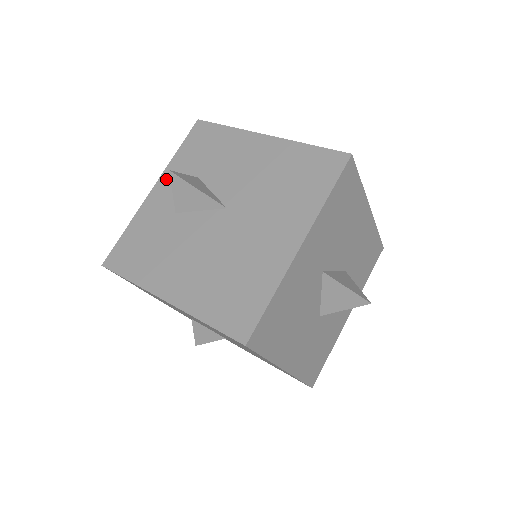
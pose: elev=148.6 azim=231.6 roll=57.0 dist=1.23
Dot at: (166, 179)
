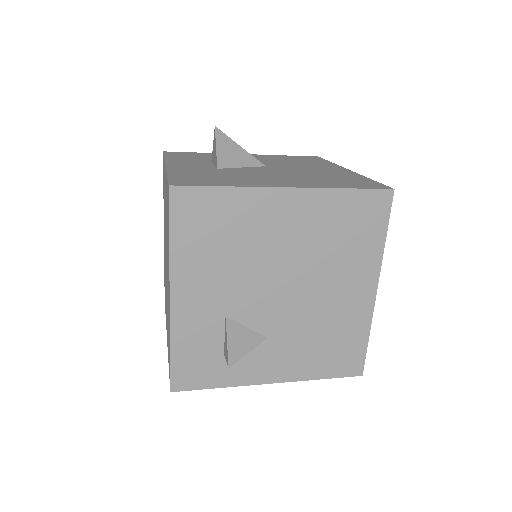
Dot at: (175, 162)
